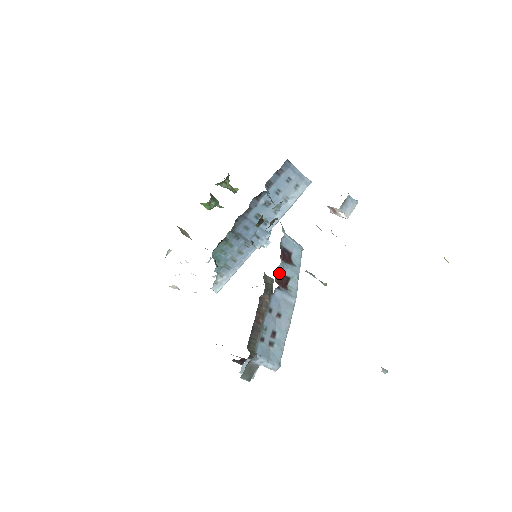
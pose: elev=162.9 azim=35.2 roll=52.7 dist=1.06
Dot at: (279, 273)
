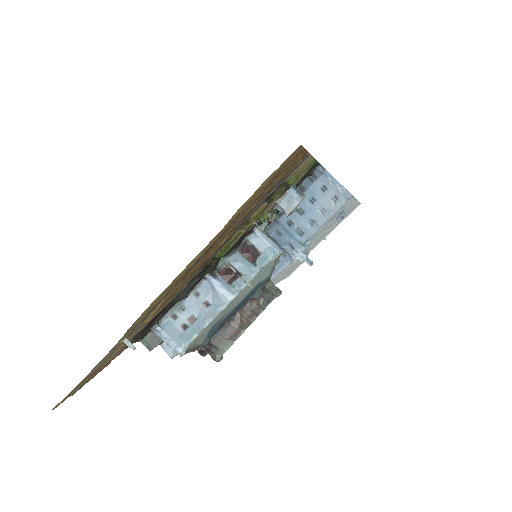
Dot at: occluded
